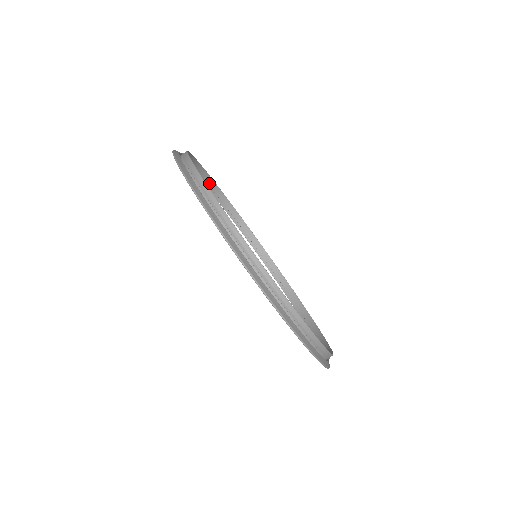
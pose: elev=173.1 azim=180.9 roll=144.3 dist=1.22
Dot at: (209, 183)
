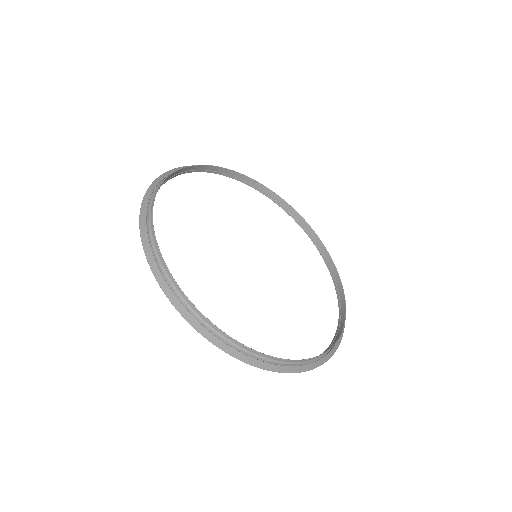
Dot at: (304, 225)
